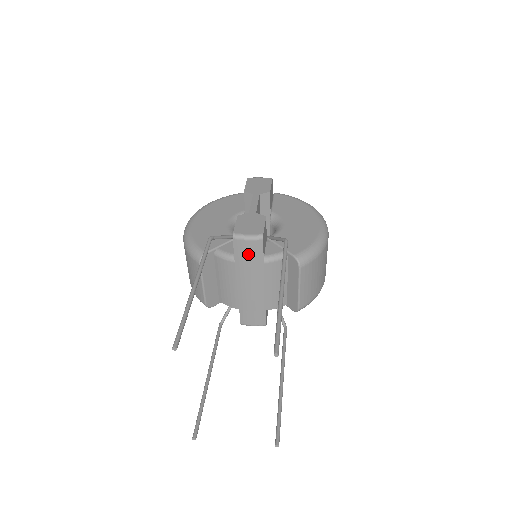
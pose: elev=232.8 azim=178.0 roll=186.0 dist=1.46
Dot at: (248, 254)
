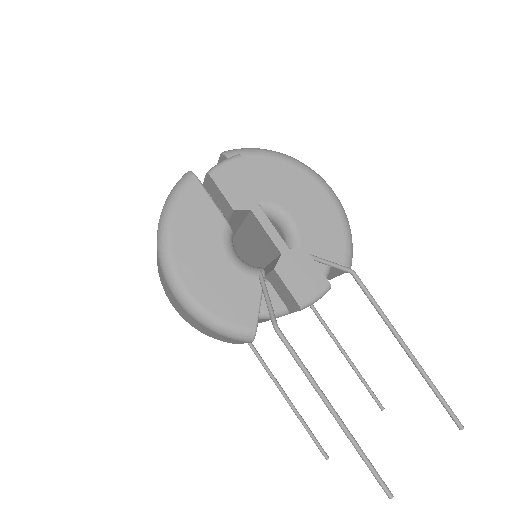
Dot at: occluded
